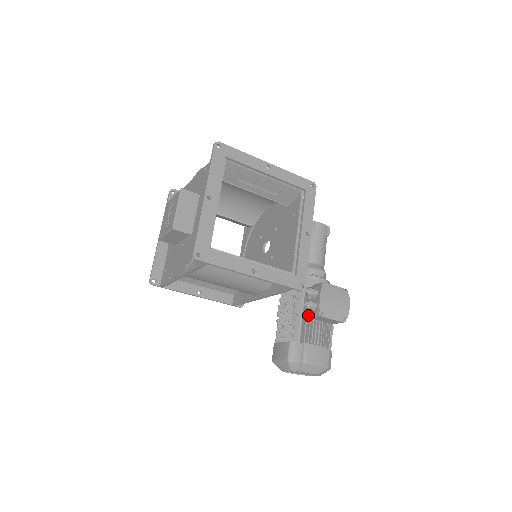
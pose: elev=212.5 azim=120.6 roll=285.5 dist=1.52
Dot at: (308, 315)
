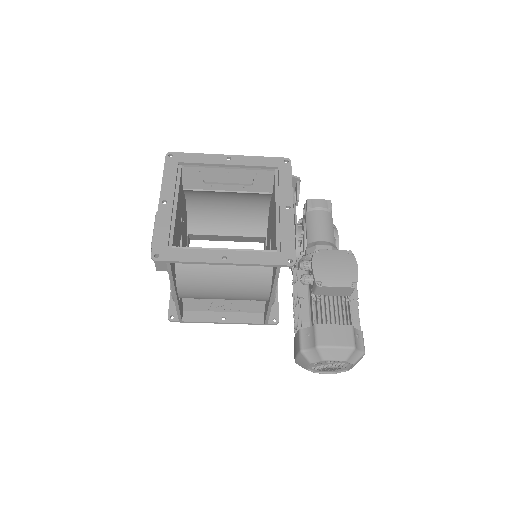
Dot at: occluded
